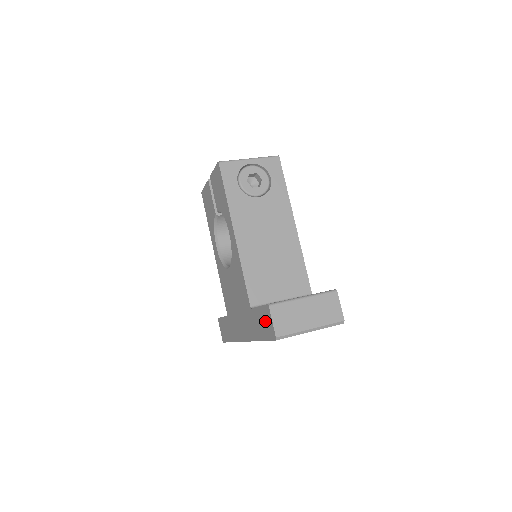
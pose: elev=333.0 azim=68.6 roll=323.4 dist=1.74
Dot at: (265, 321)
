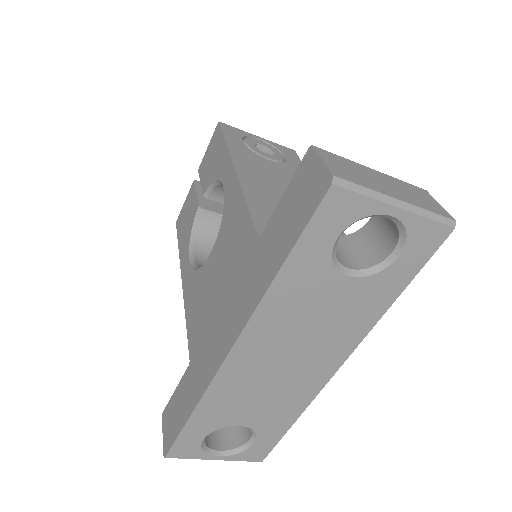
Dot at: (300, 193)
